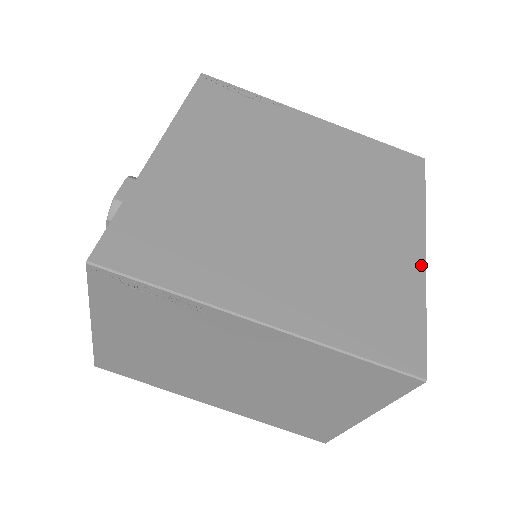
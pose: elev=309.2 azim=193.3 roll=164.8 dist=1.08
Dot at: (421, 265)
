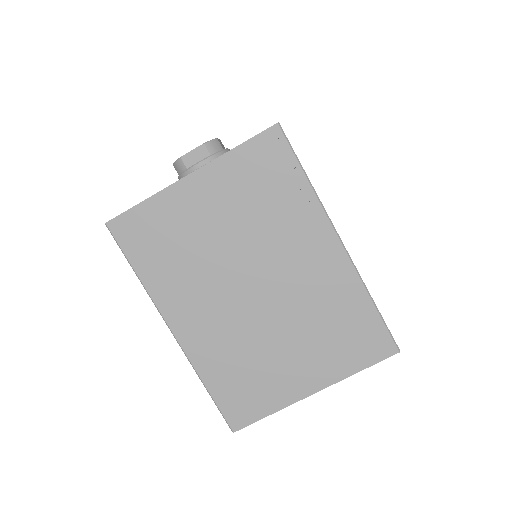
Dot at: occluded
